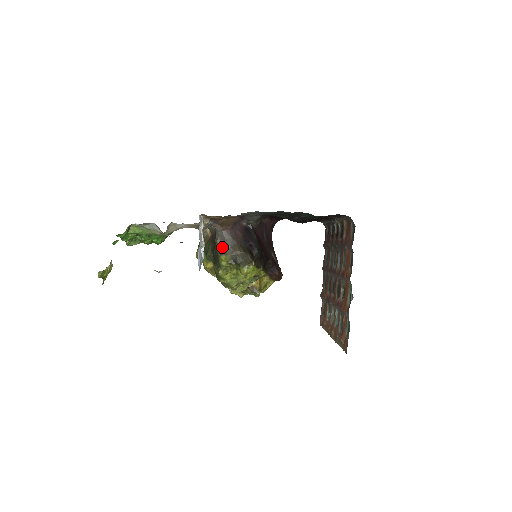
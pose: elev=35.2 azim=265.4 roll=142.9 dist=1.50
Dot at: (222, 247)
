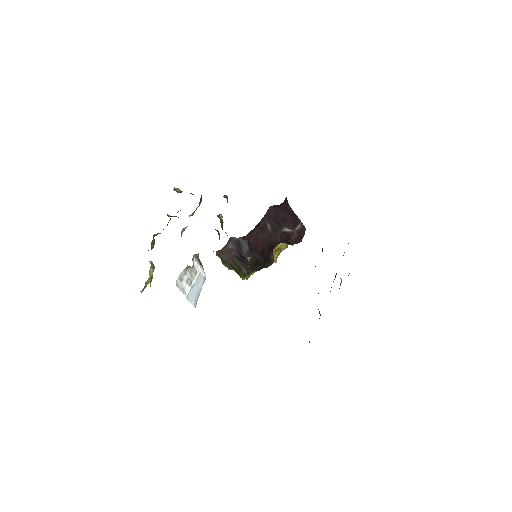
Dot at: (221, 259)
